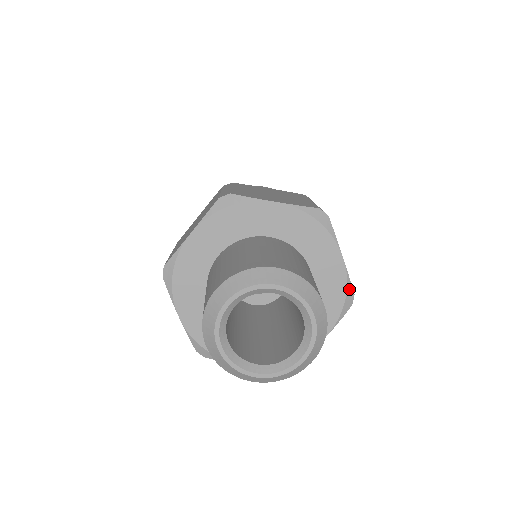
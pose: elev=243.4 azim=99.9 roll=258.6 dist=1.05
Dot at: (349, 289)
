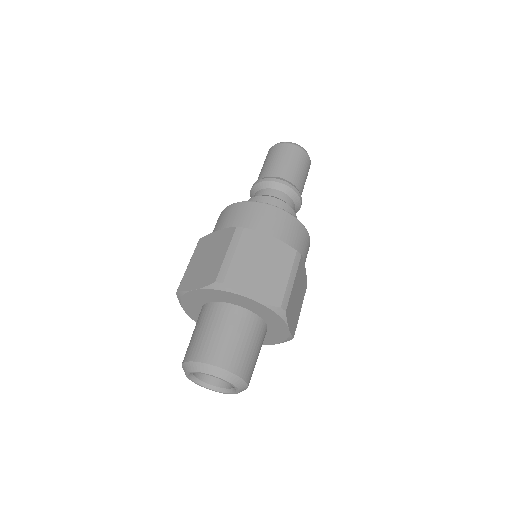
Dot at: (290, 337)
